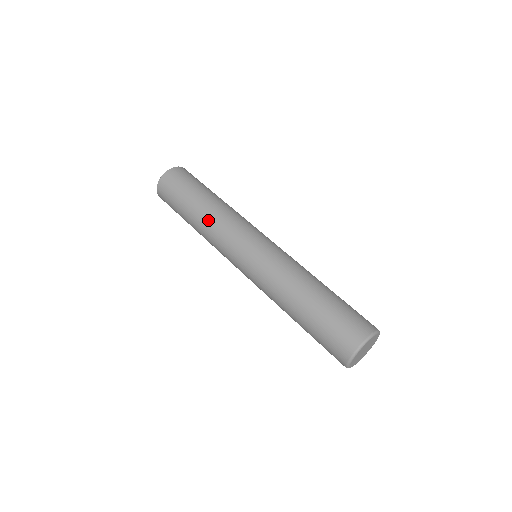
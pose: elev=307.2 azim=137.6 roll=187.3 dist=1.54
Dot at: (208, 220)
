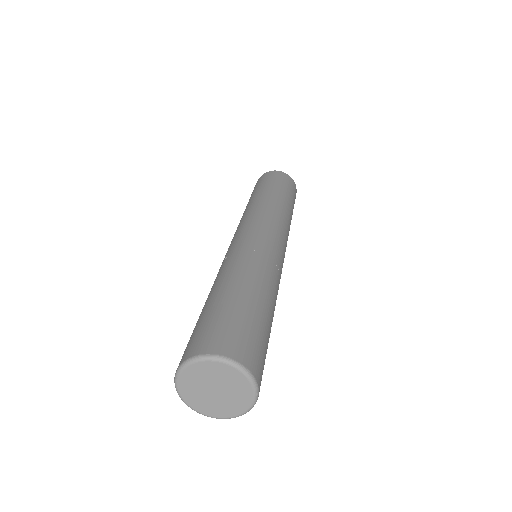
Dot at: (245, 211)
